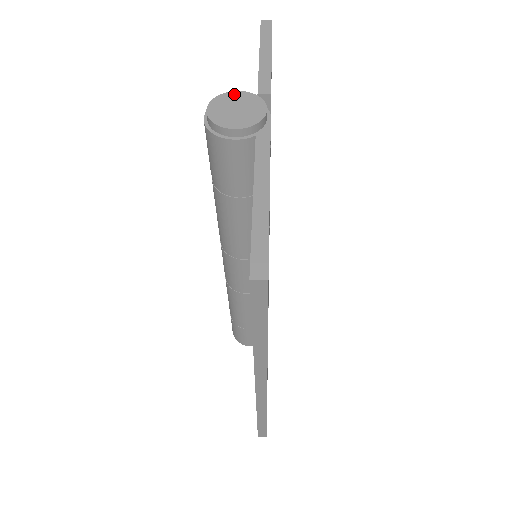
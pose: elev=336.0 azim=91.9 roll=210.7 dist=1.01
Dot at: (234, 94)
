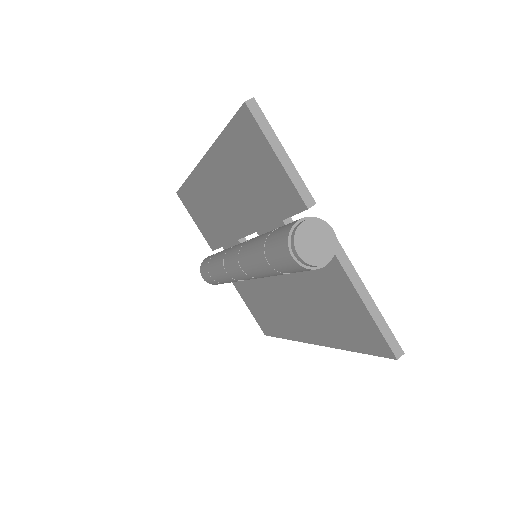
Dot at: (304, 227)
